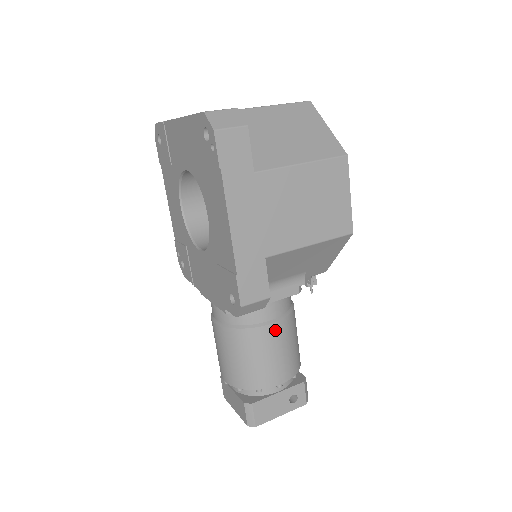
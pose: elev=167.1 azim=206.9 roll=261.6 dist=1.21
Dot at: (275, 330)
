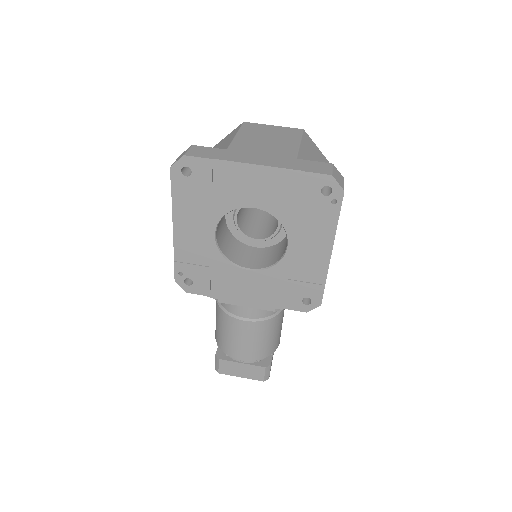
Dot at: occluded
